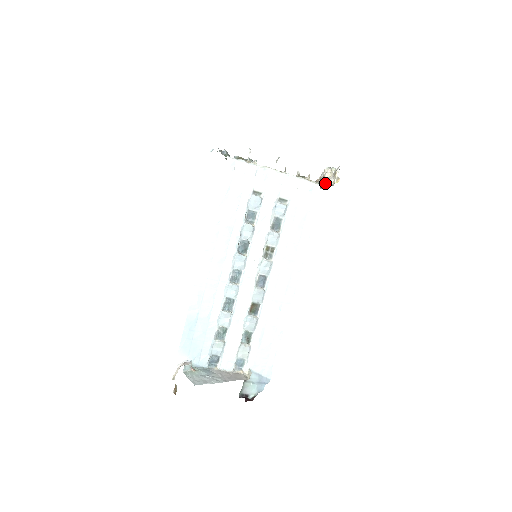
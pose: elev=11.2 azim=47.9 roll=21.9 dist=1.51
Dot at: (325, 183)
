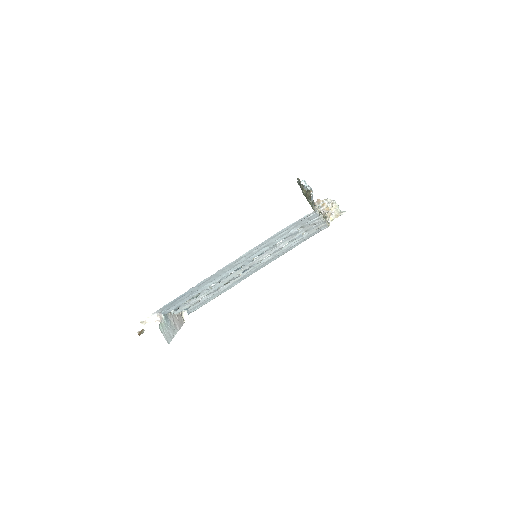
Dot at: (327, 215)
